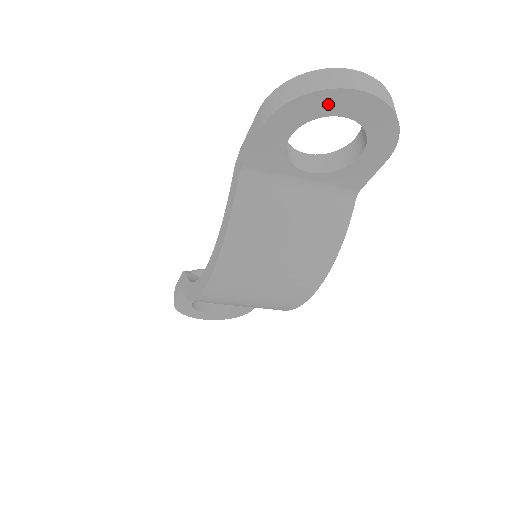
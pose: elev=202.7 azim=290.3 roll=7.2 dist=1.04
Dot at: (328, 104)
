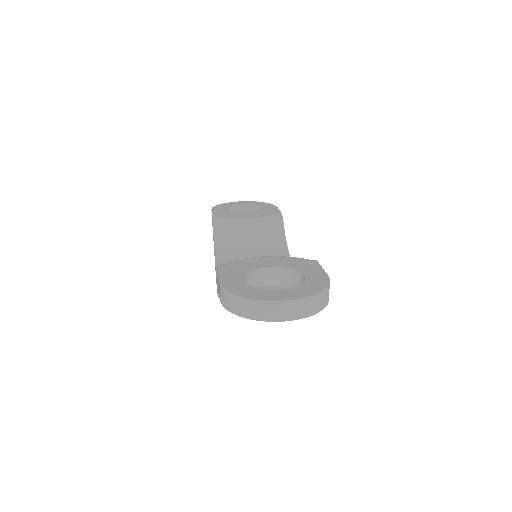
Dot at: occluded
